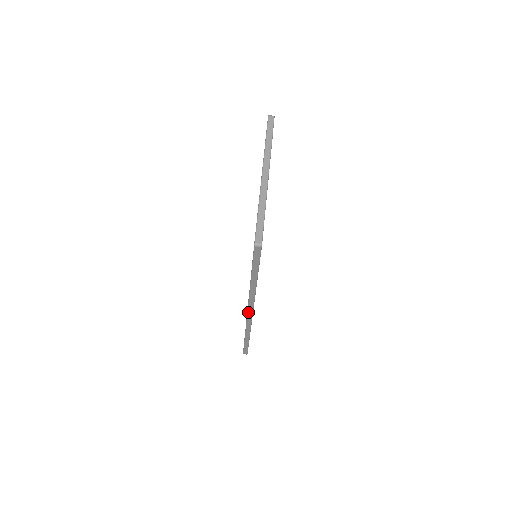
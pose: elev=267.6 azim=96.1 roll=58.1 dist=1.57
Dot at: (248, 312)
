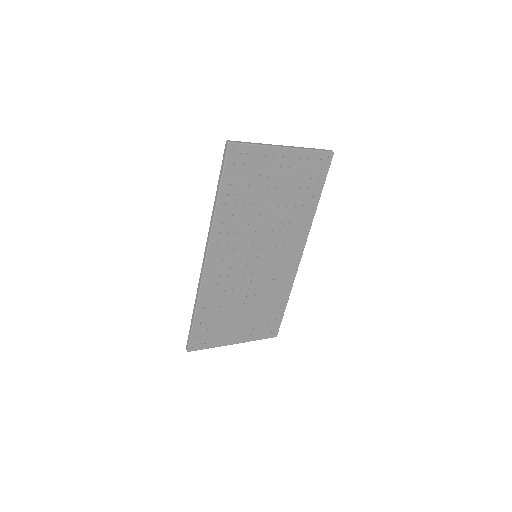
Dot at: (205, 253)
